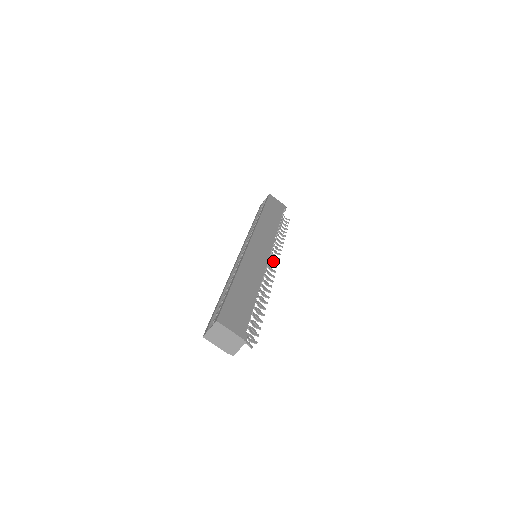
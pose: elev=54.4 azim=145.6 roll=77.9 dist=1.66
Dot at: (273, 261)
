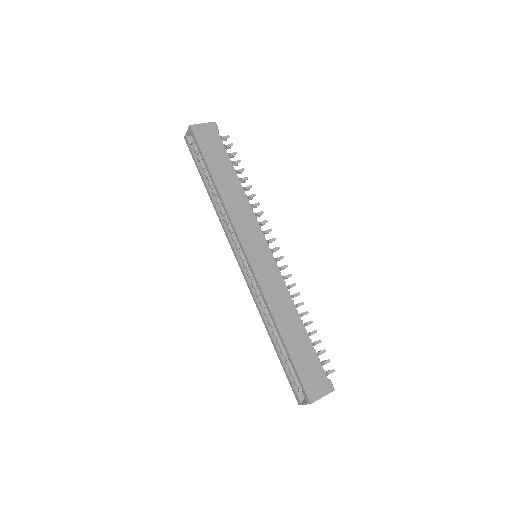
Dot at: (270, 242)
